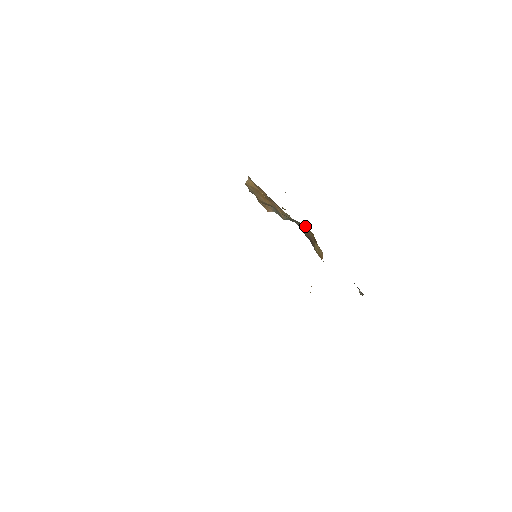
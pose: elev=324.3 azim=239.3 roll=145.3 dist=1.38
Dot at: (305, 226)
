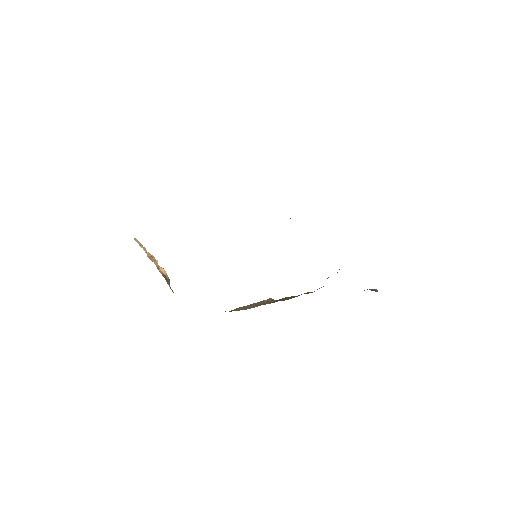
Dot at: occluded
